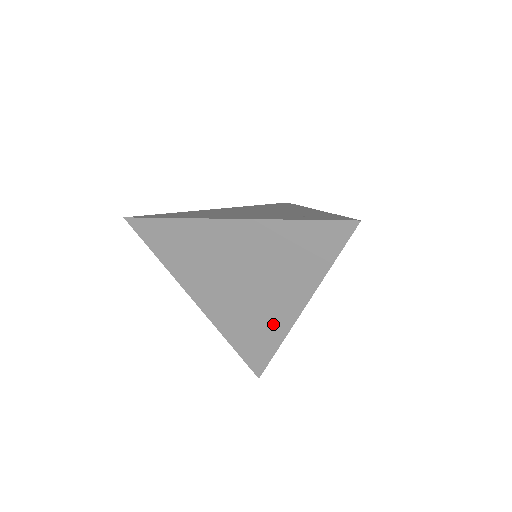
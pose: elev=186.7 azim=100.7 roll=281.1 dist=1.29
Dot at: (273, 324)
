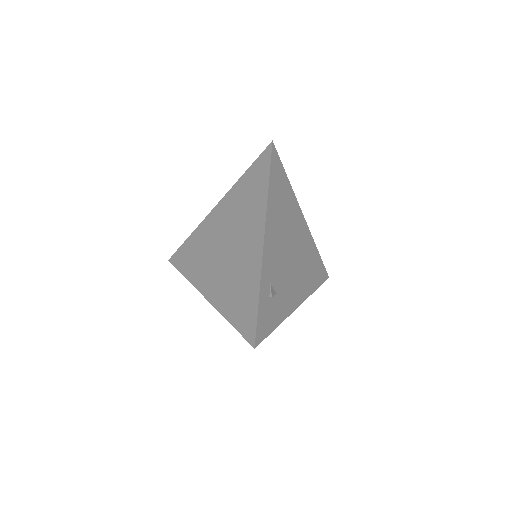
Dot at: (250, 270)
